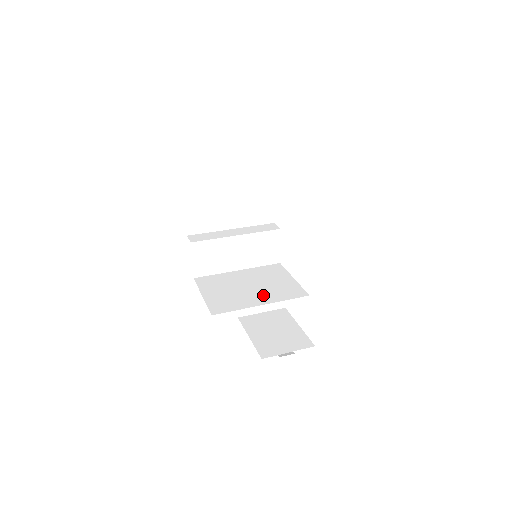
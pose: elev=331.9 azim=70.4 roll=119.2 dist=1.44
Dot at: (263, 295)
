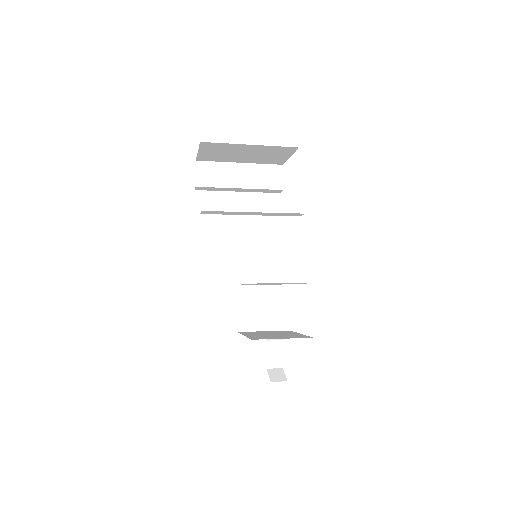
Dot at: occluded
